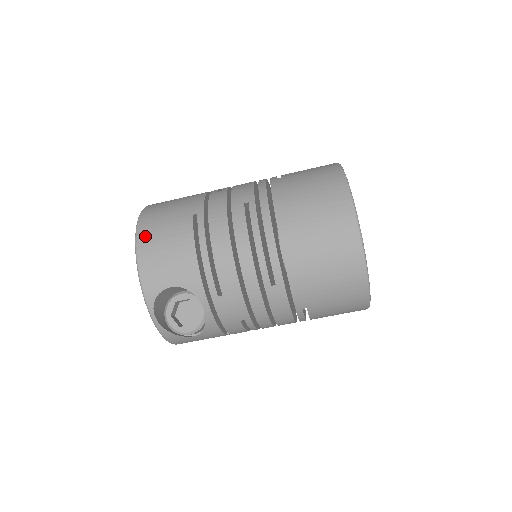
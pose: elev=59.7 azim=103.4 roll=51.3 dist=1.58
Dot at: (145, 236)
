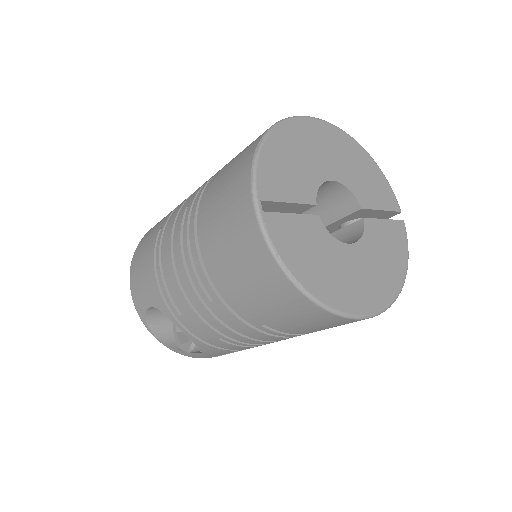
Dot at: (135, 257)
